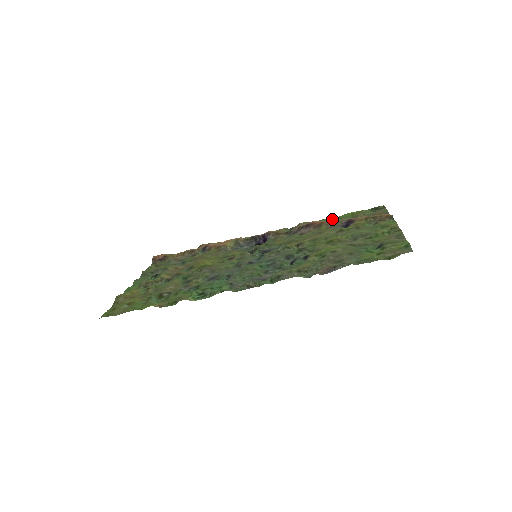
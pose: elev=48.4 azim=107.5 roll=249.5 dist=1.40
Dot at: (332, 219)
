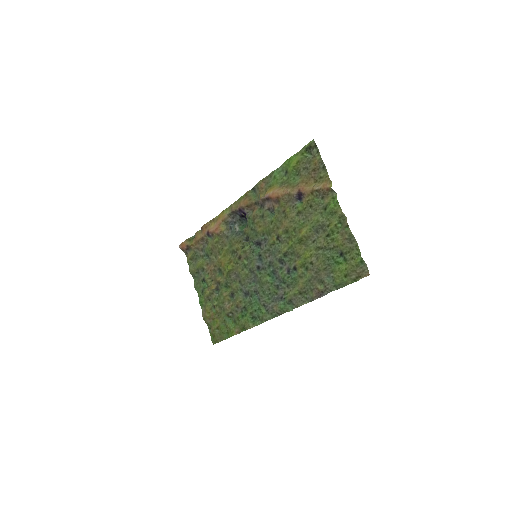
Dot at: (280, 175)
